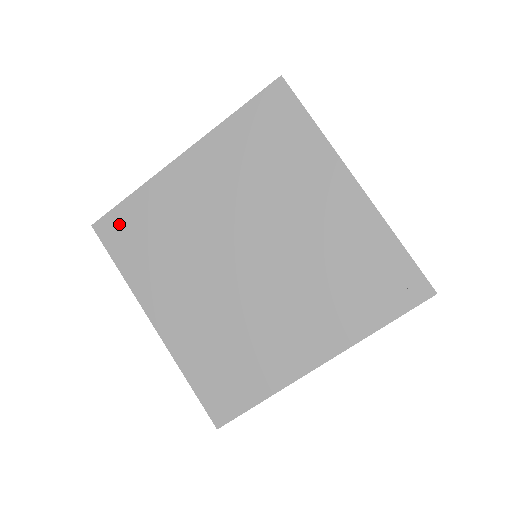
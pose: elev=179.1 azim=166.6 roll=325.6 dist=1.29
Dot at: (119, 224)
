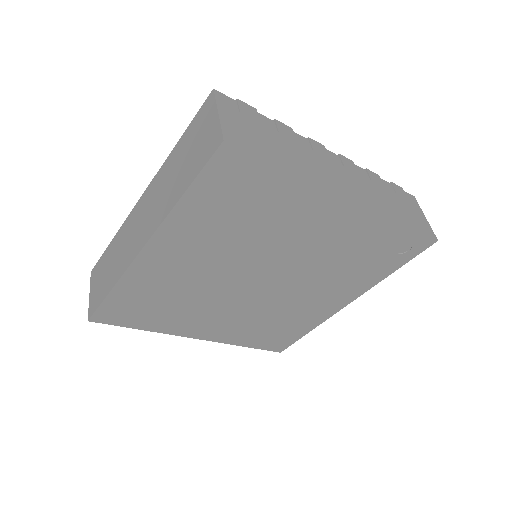
Dot at: (116, 311)
